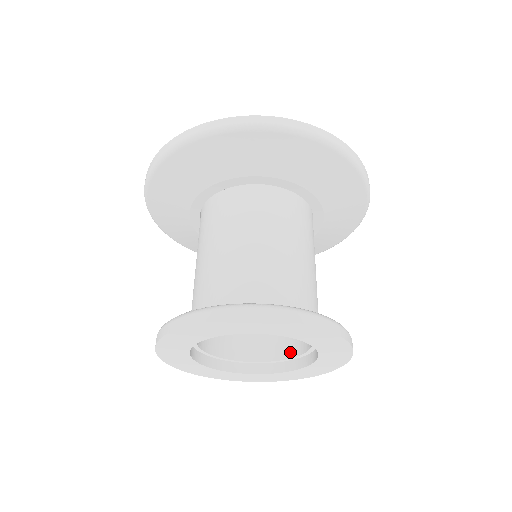
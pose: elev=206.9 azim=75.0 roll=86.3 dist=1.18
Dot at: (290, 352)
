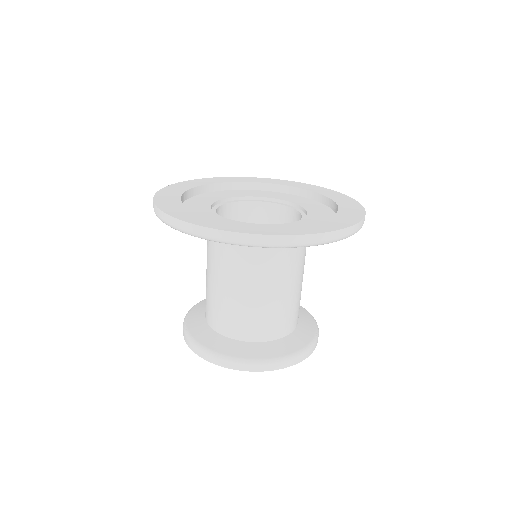
Dot at: occluded
